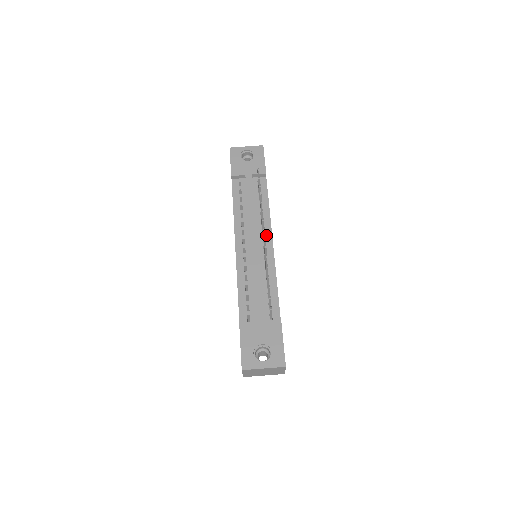
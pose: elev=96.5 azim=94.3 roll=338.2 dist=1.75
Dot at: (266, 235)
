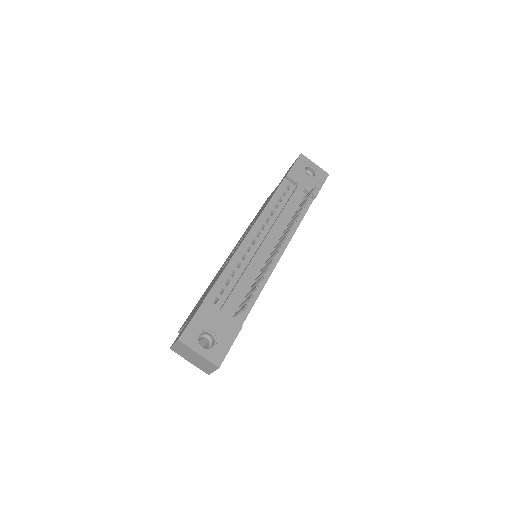
Dot at: occluded
